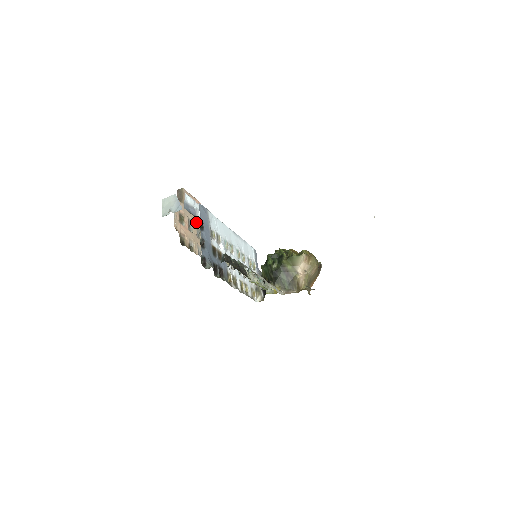
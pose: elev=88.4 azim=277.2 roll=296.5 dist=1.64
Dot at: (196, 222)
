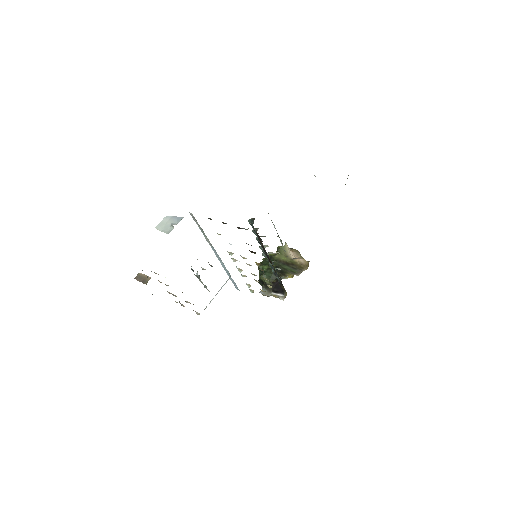
Dot at: occluded
